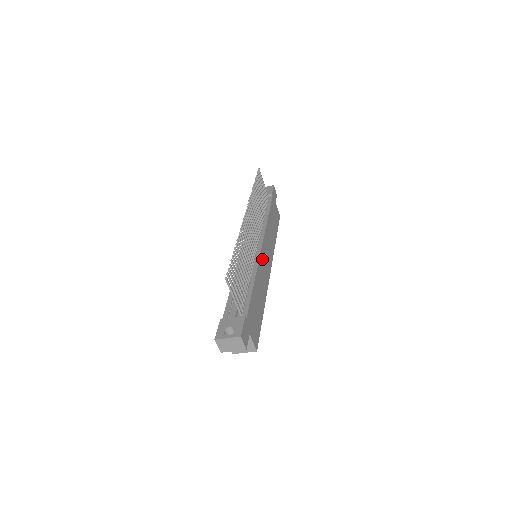
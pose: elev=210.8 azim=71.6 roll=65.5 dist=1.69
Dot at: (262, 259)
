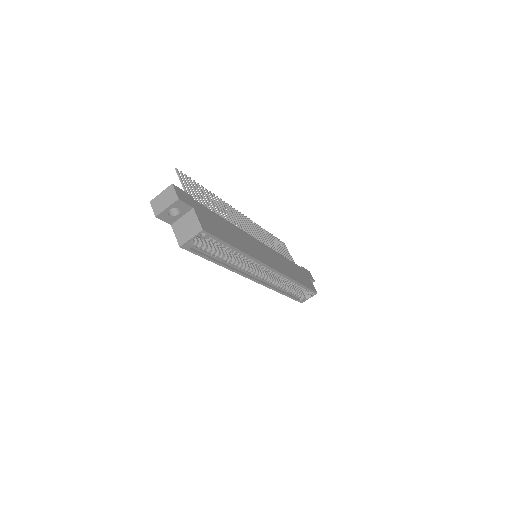
Dot at: (255, 243)
